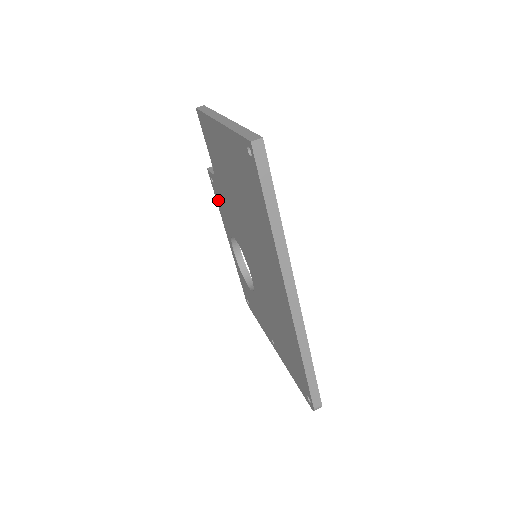
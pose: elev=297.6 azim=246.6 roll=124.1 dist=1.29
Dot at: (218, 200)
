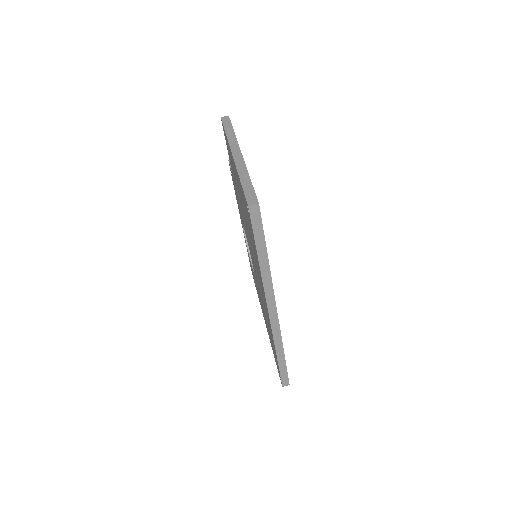
Dot at: occluded
